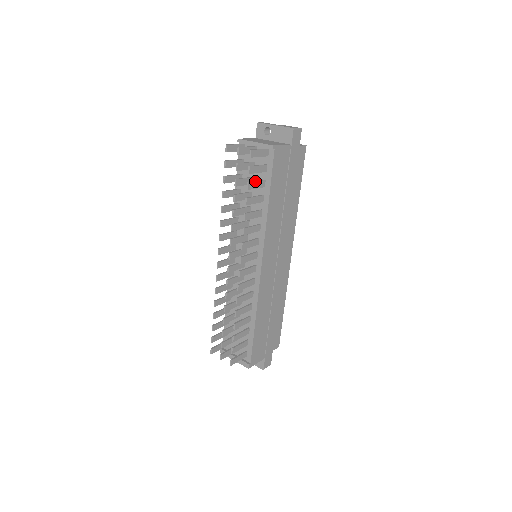
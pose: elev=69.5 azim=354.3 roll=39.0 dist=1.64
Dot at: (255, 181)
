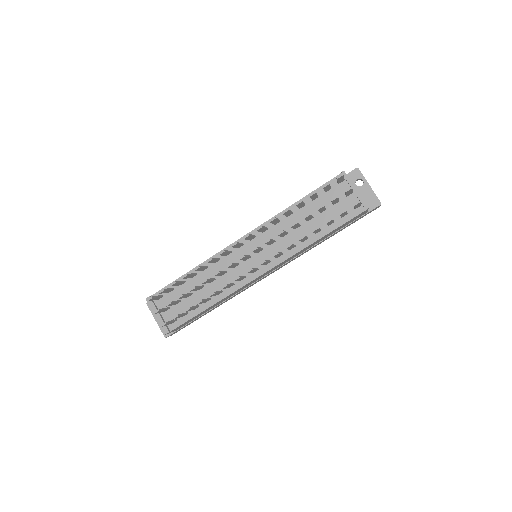
Dot at: occluded
